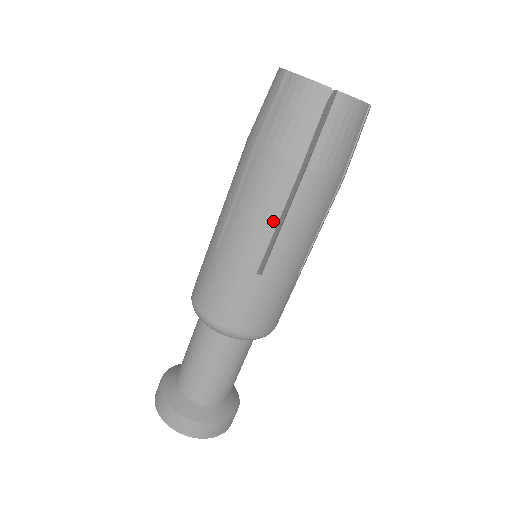
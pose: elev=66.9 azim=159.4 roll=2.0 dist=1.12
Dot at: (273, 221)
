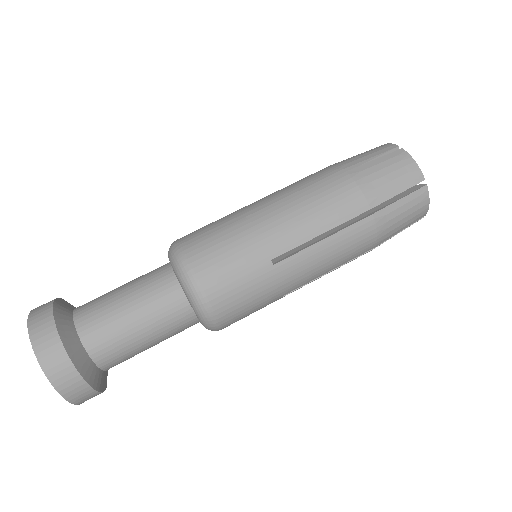
Dot at: (320, 230)
